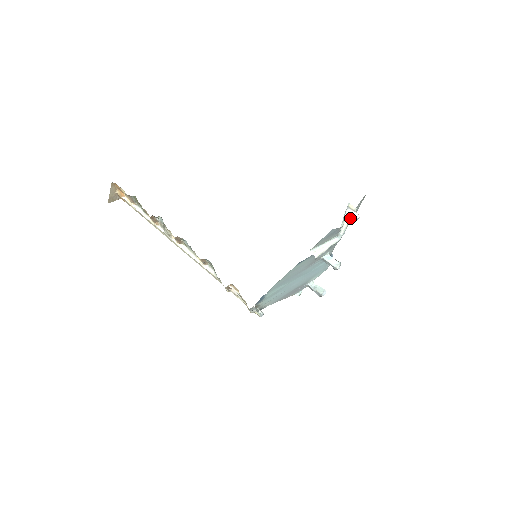
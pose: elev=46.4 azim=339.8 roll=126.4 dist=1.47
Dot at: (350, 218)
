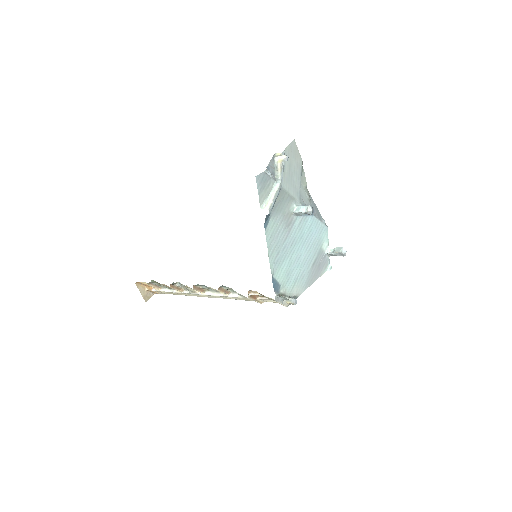
Dot at: (280, 163)
